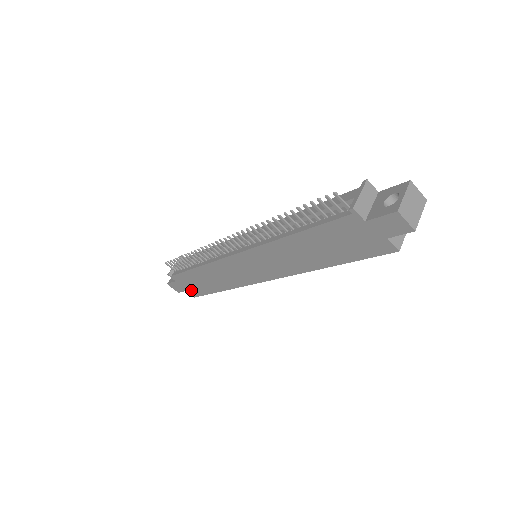
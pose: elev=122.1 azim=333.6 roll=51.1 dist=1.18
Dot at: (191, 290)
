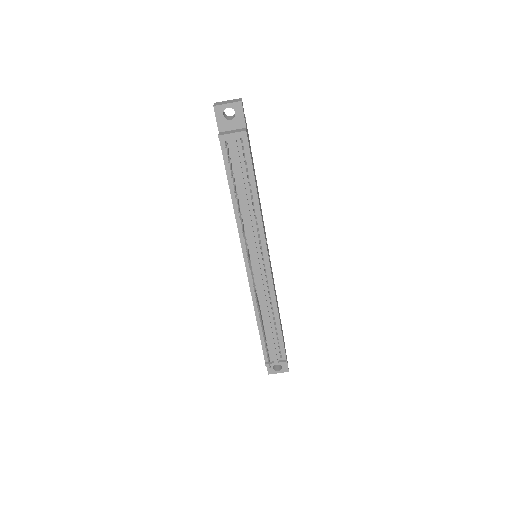
Dot at: occluded
